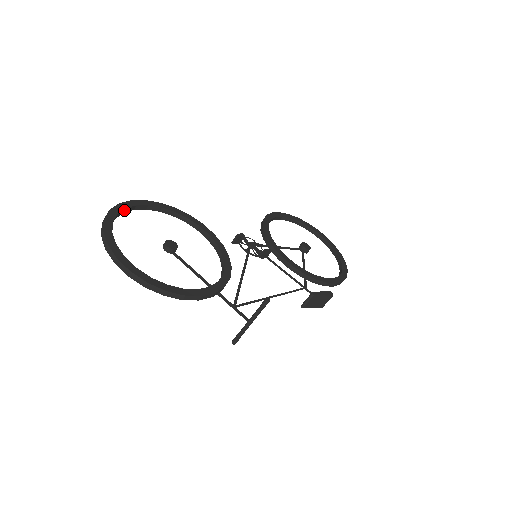
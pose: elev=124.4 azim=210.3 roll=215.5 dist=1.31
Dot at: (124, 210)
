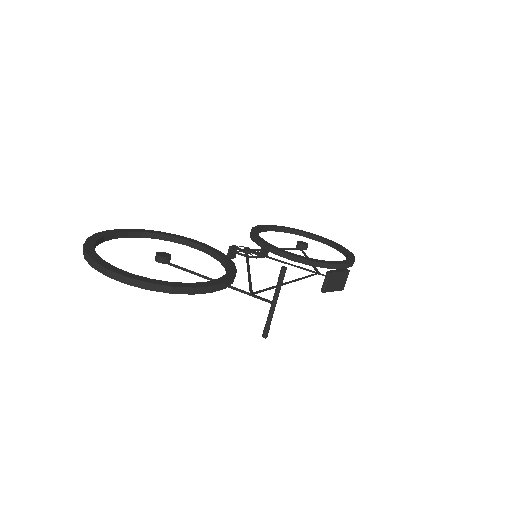
Dot at: (103, 238)
